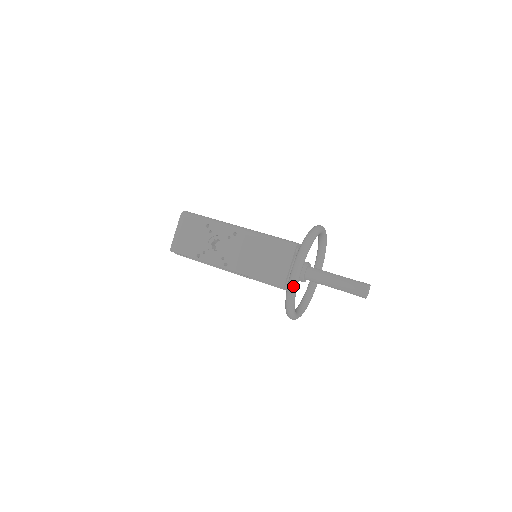
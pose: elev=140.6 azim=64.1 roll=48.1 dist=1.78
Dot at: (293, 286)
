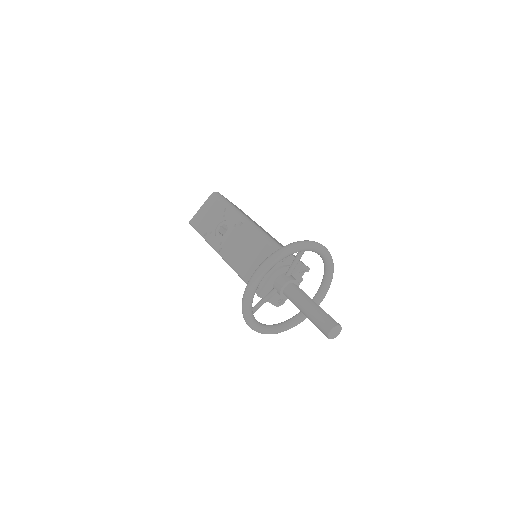
Dot at: (250, 285)
